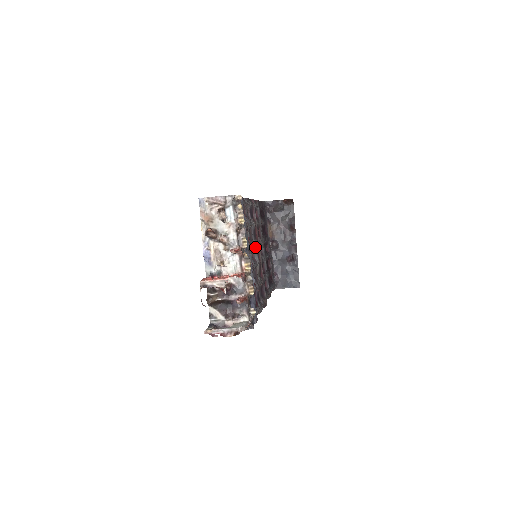
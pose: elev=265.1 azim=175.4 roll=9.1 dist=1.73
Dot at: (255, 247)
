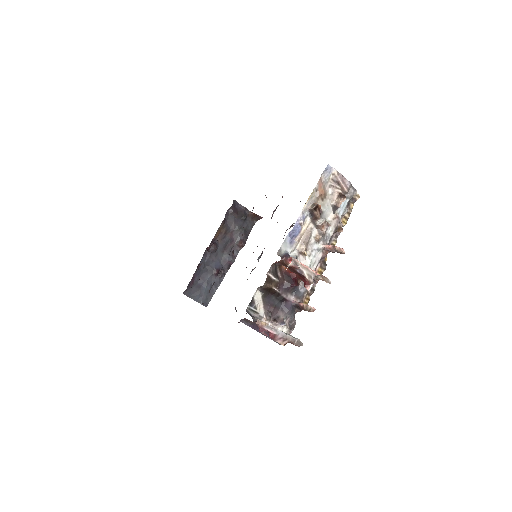
Dot at: occluded
